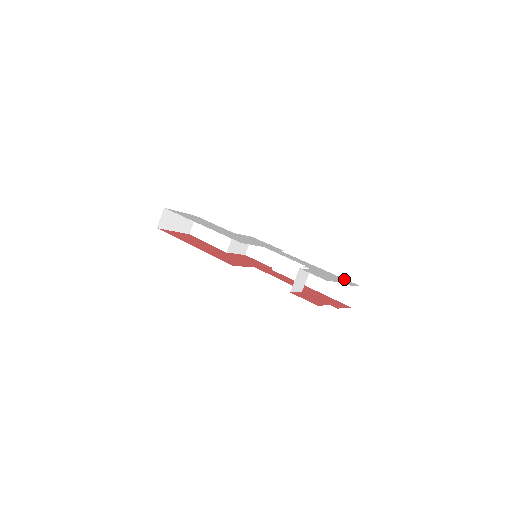
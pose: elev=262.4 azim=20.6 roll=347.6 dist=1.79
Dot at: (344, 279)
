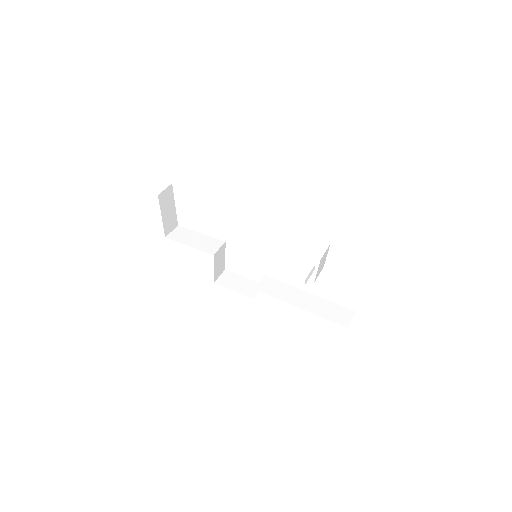
Dot at: occluded
